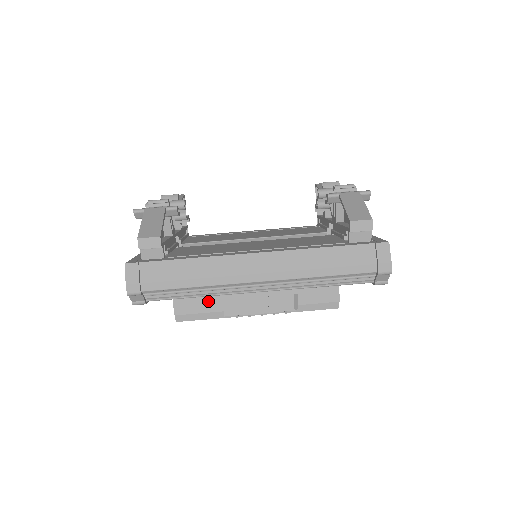
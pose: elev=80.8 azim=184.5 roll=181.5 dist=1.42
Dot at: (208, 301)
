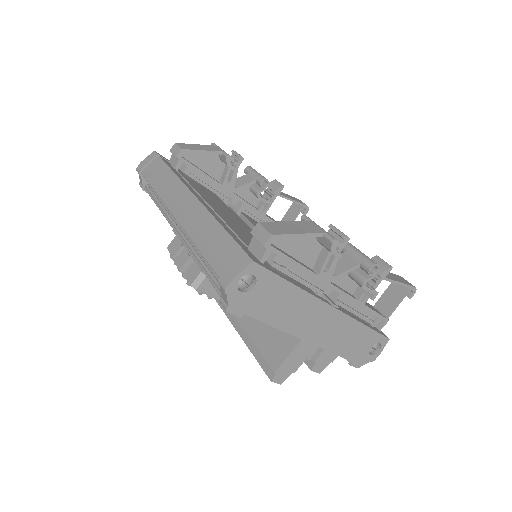
Dot at: occluded
